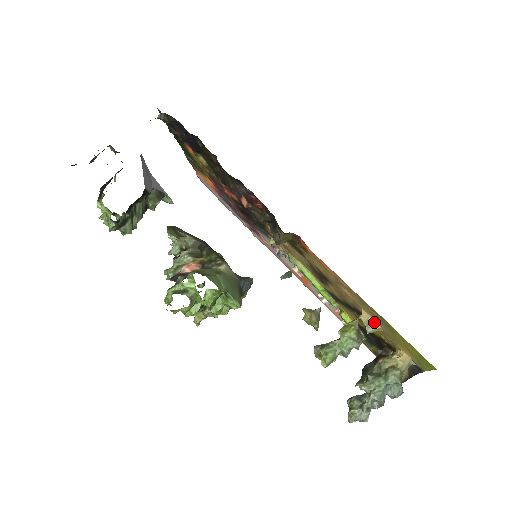
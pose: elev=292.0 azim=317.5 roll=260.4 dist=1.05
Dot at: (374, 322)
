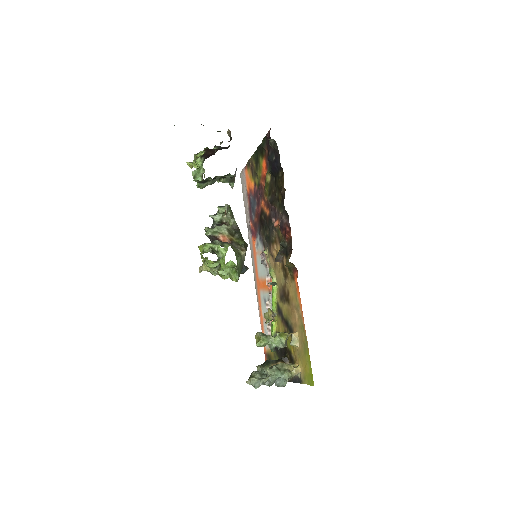
Dot at: (298, 341)
